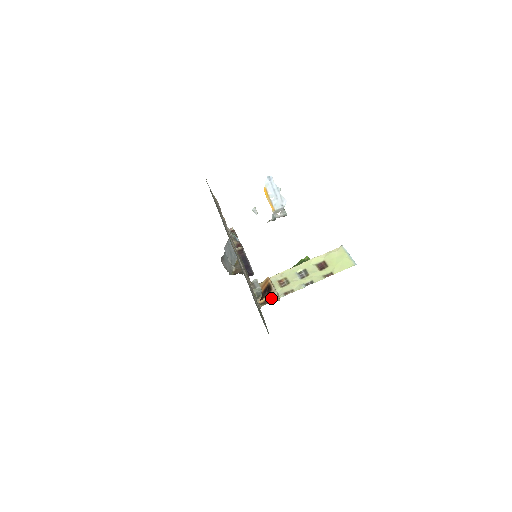
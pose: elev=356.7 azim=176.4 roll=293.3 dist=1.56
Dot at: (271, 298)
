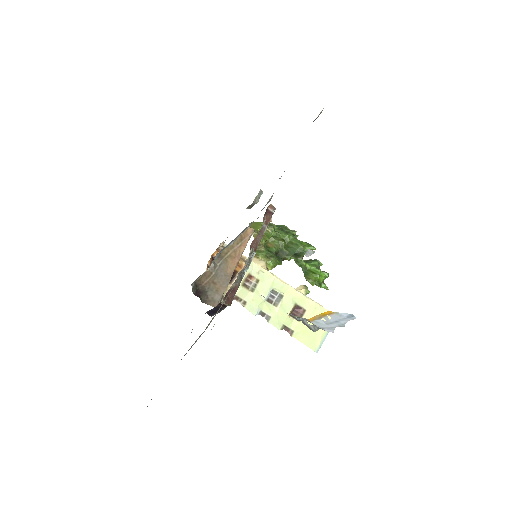
Dot at: occluded
